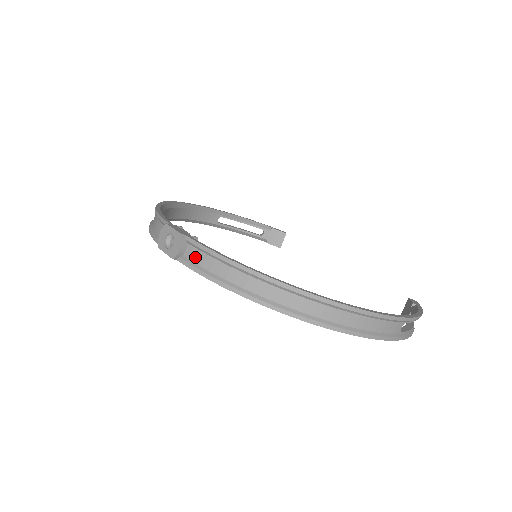
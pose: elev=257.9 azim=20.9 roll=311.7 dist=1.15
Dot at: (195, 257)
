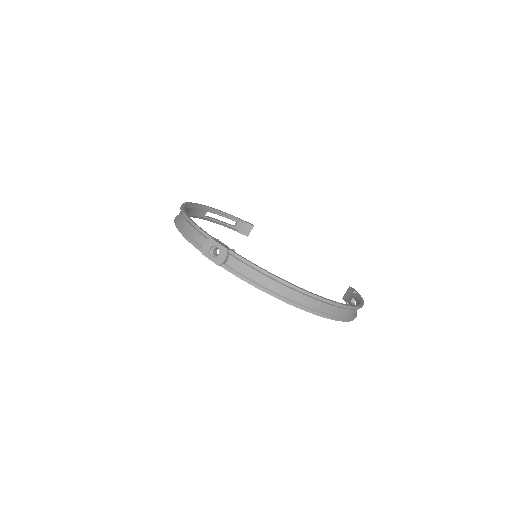
Dot at: (236, 266)
